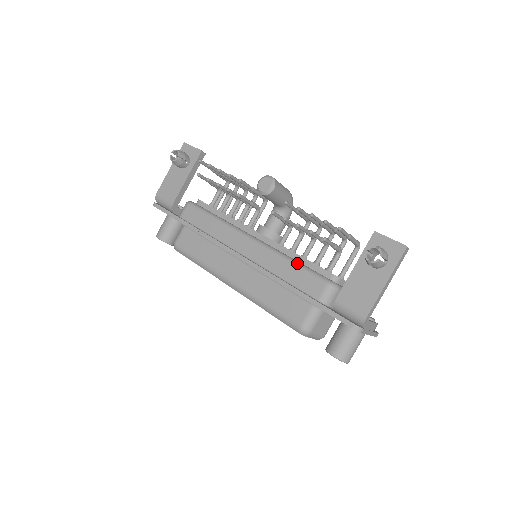
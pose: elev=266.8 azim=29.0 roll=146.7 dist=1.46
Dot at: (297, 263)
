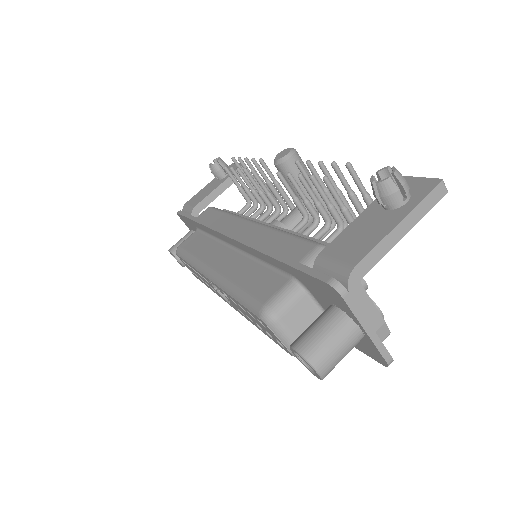
Dot at: (291, 233)
